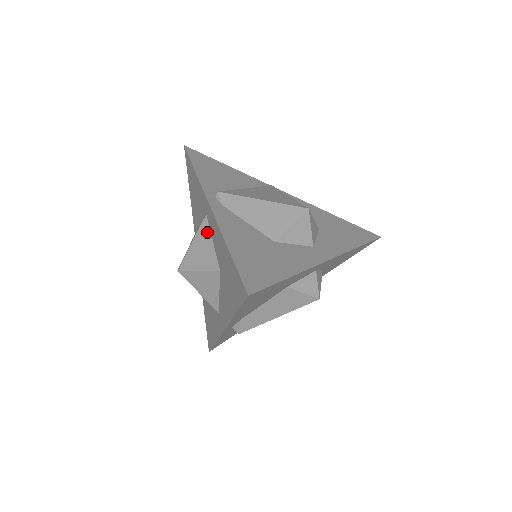
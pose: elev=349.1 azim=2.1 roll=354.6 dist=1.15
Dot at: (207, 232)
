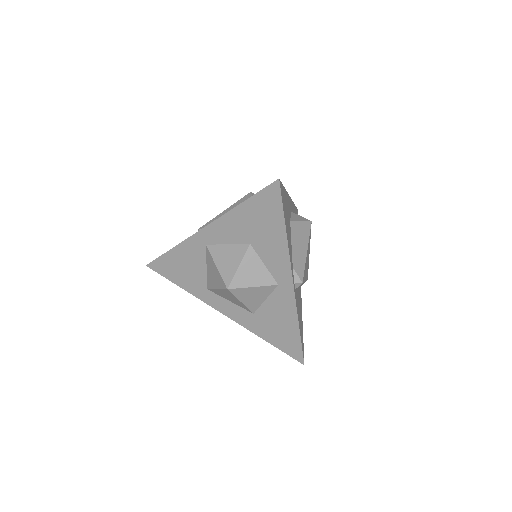
Dot at: (218, 248)
